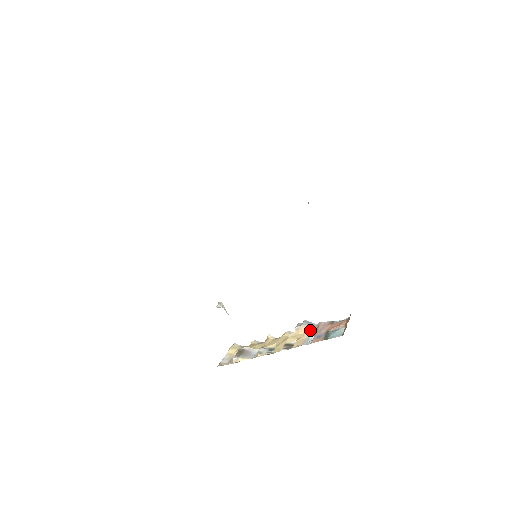
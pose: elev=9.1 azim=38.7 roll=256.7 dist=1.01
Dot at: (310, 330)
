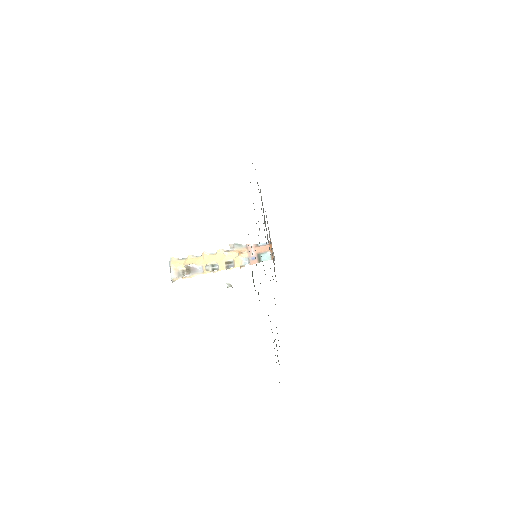
Dot at: (243, 252)
